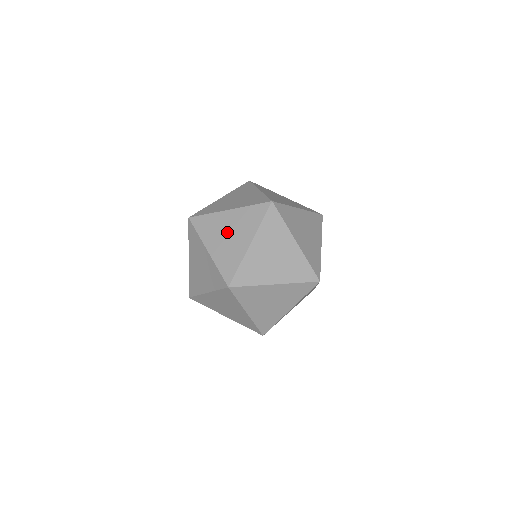
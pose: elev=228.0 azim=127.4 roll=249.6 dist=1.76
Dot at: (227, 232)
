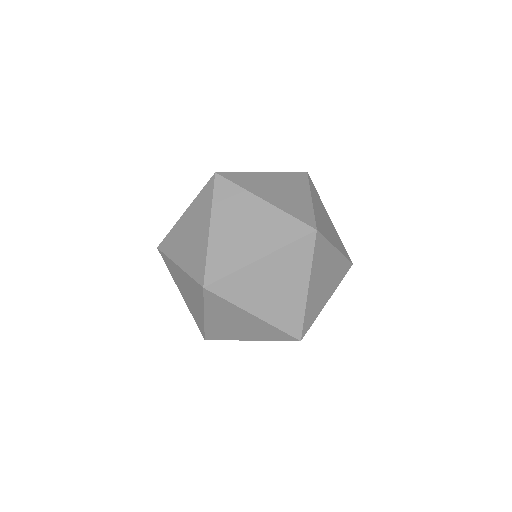
Dot at: (188, 234)
